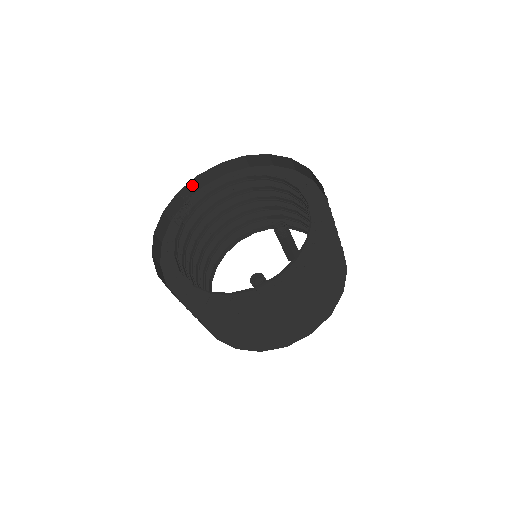
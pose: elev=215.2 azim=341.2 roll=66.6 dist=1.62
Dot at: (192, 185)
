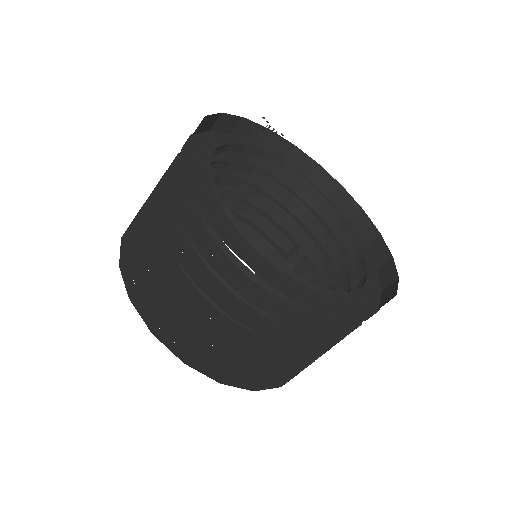
Dot at: occluded
